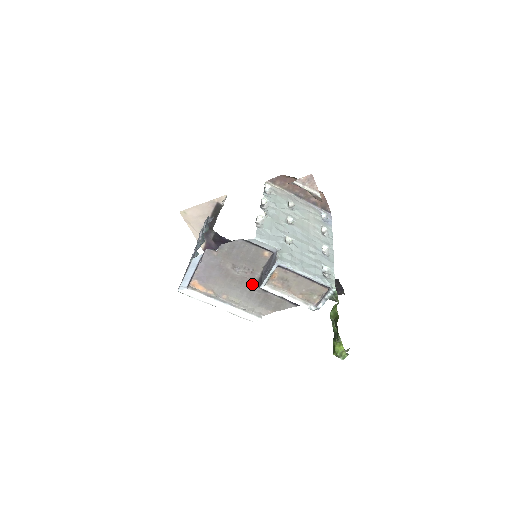
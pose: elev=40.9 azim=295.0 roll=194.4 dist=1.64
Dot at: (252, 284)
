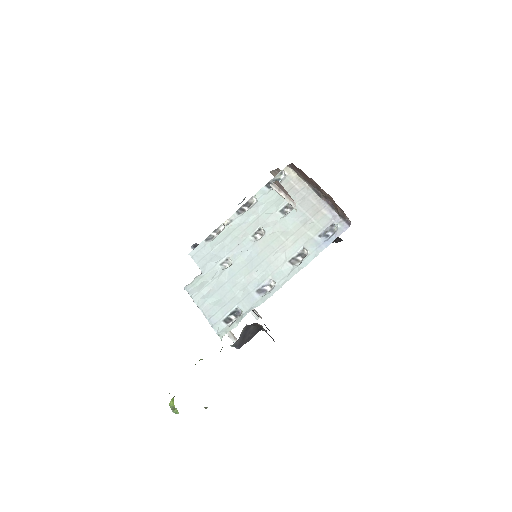
Dot at: occluded
